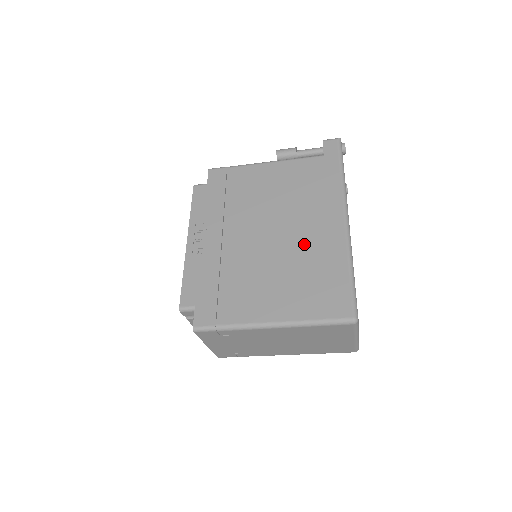
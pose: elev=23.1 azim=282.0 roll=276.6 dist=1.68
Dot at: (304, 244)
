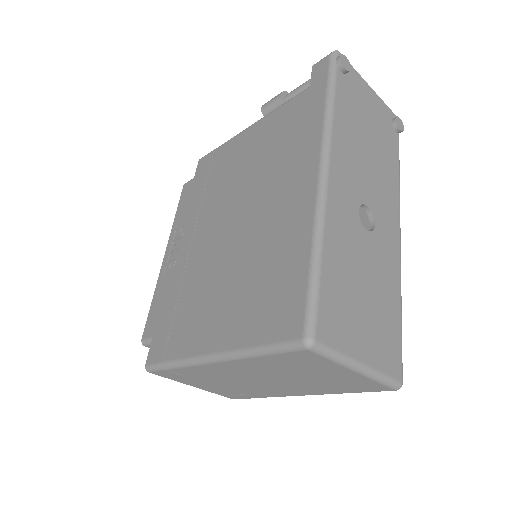
Dot at: (265, 227)
